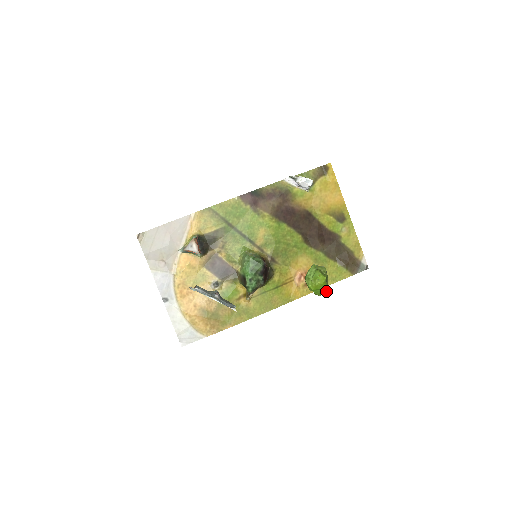
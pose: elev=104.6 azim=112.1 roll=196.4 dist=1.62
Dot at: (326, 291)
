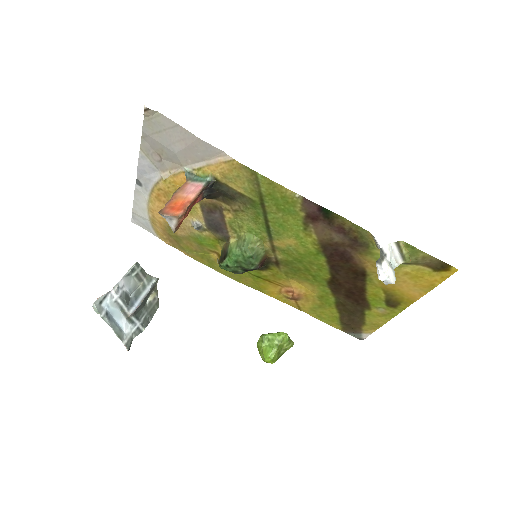
Dot at: occluded
